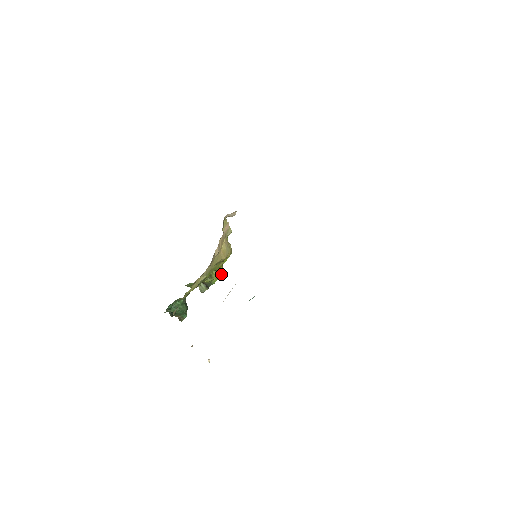
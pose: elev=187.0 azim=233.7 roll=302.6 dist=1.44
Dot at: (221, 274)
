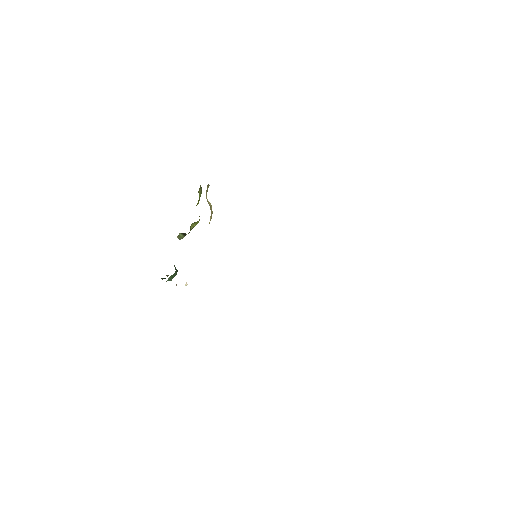
Dot at: occluded
